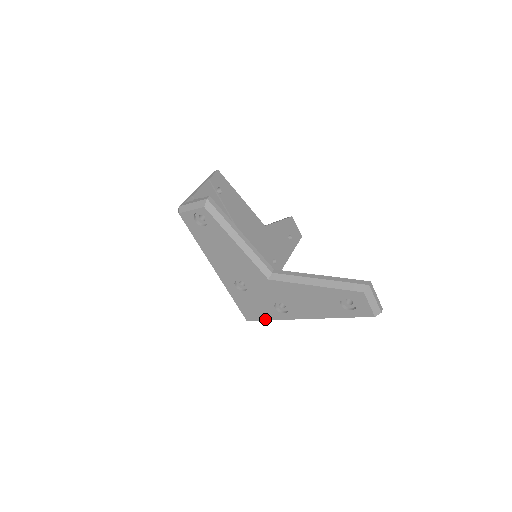
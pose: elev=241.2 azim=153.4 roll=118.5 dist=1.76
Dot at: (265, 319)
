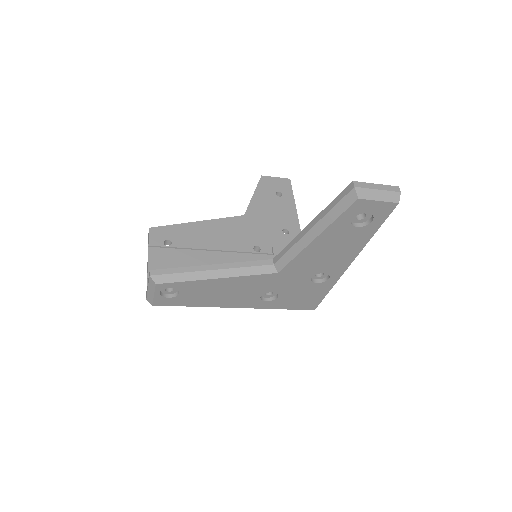
Dot at: (323, 296)
